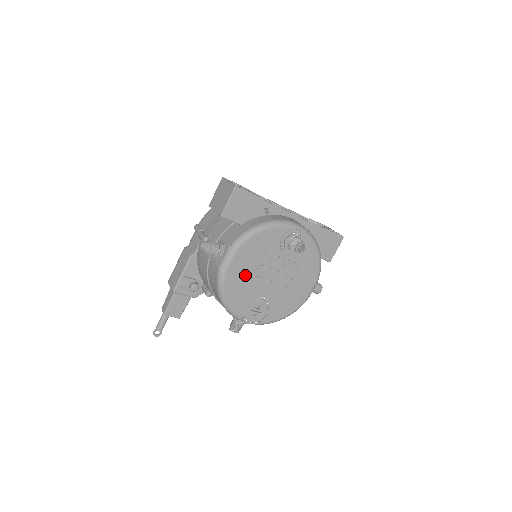
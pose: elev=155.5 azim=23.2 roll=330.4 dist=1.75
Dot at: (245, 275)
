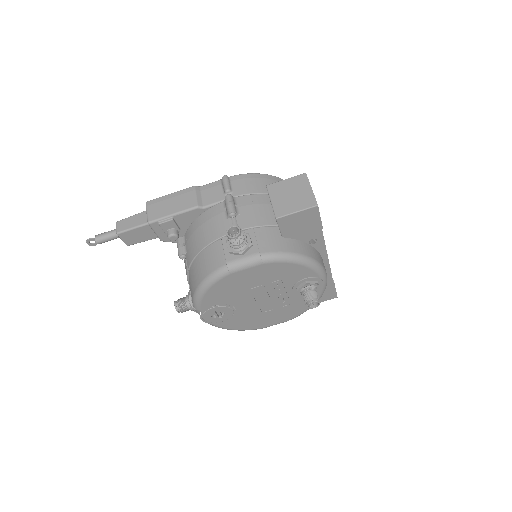
Dot at: (243, 285)
